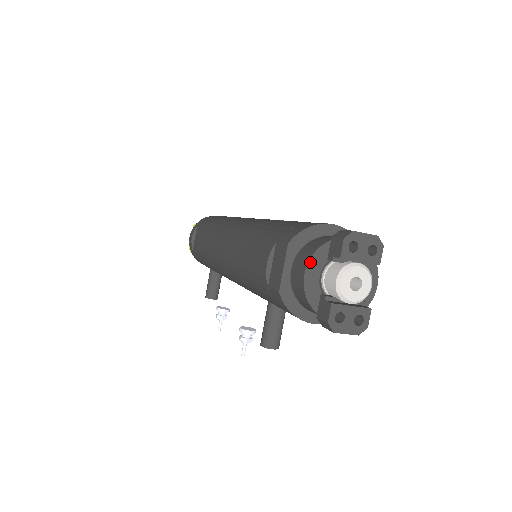
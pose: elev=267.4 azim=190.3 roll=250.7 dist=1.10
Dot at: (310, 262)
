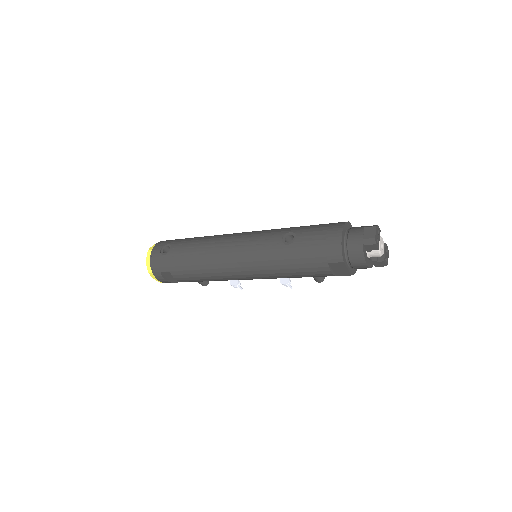
Dot at: (365, 260)
